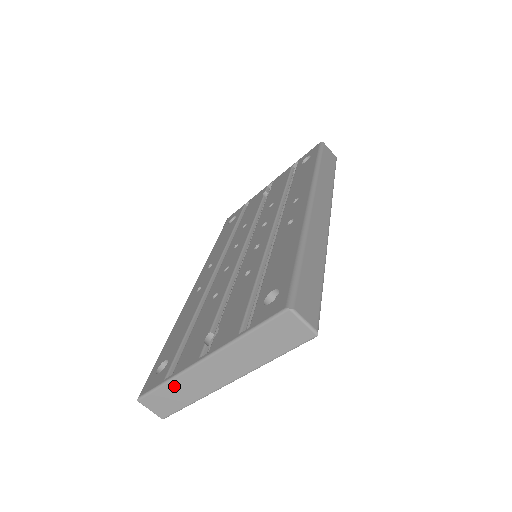
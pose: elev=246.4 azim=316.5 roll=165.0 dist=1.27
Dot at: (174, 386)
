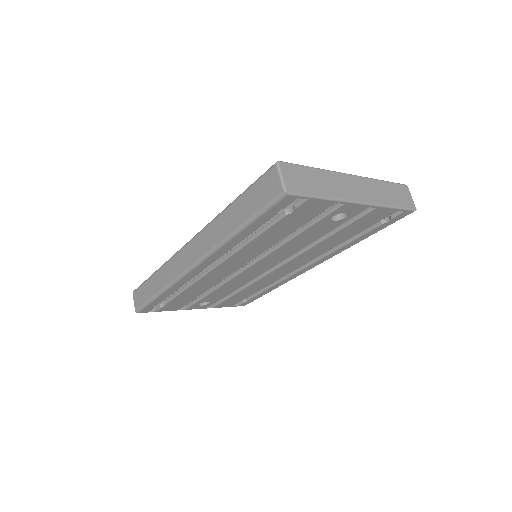
Dot at: (319, 174)
